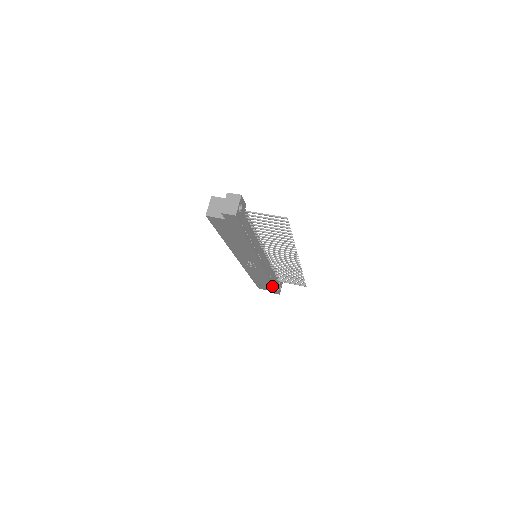
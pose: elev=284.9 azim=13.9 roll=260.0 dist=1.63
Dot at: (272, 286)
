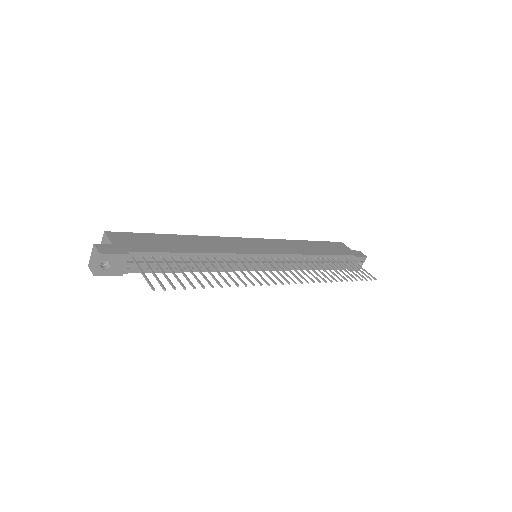
Dot at: (329, 268)
